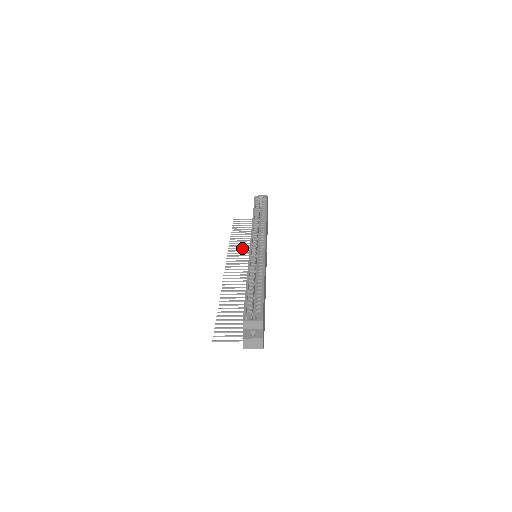
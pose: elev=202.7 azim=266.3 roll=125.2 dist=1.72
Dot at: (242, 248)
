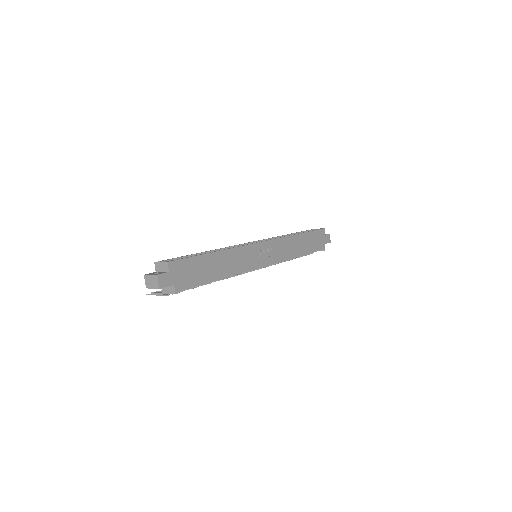
Dot at: occluded
